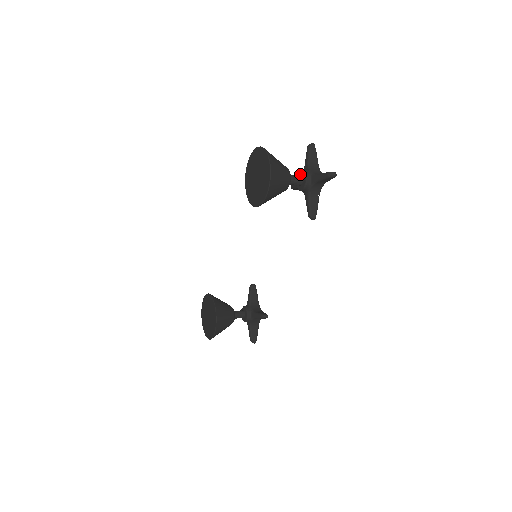
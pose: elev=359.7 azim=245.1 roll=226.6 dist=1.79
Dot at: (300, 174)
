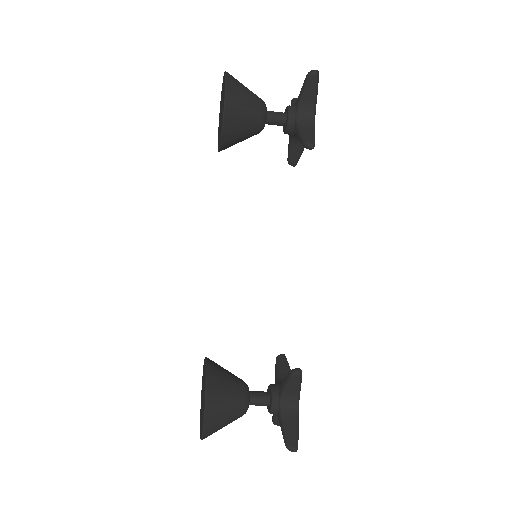
Dot at: occluded
